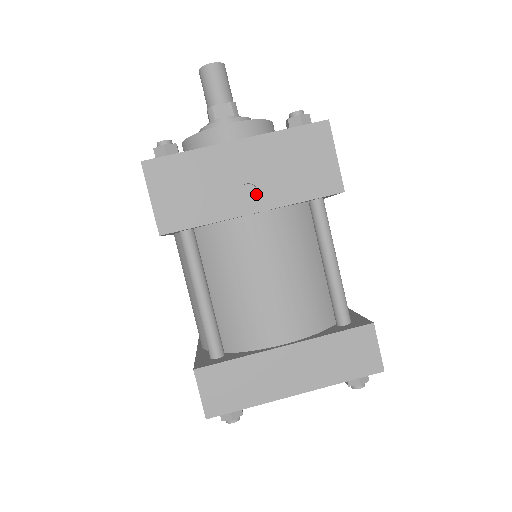
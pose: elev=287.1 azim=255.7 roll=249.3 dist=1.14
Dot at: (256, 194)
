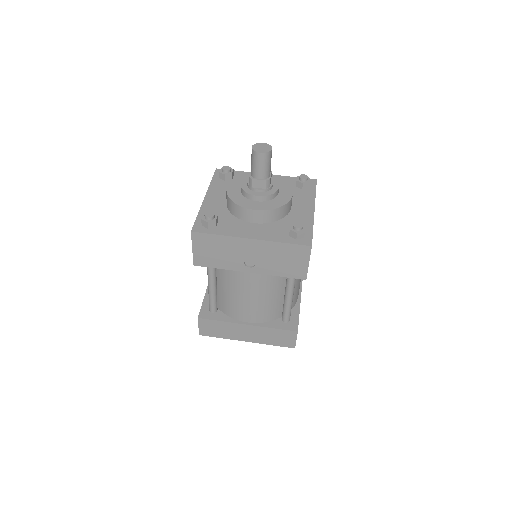
Dot at: (254, 264)
